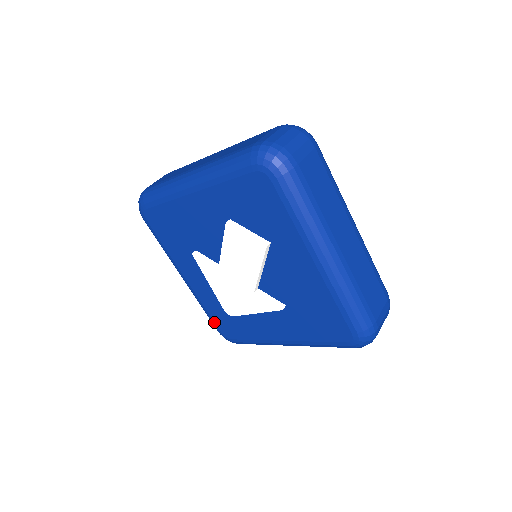
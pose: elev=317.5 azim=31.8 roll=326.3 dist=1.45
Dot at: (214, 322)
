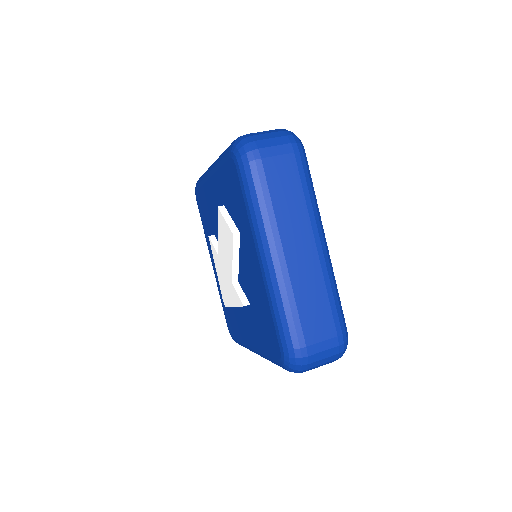
Dot at: (224, 313)
